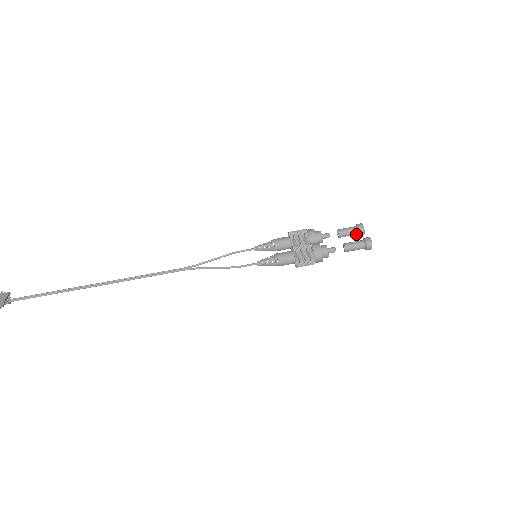
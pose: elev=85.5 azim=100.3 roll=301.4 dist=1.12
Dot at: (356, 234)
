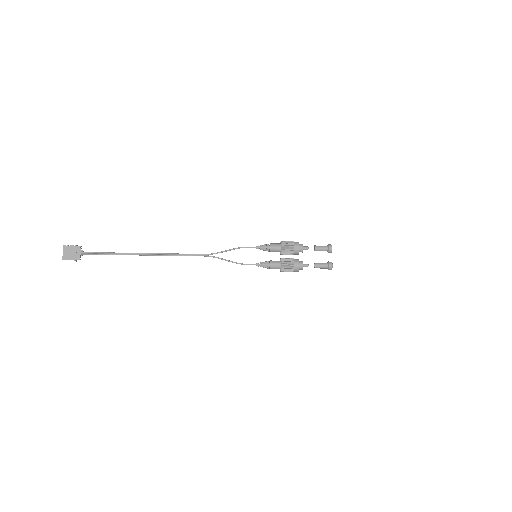
Dot at: occluded
